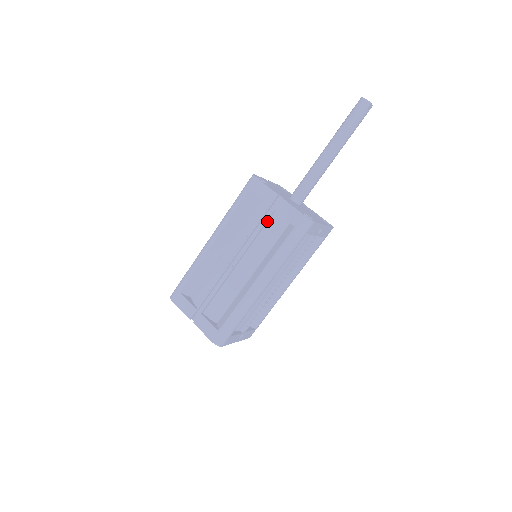
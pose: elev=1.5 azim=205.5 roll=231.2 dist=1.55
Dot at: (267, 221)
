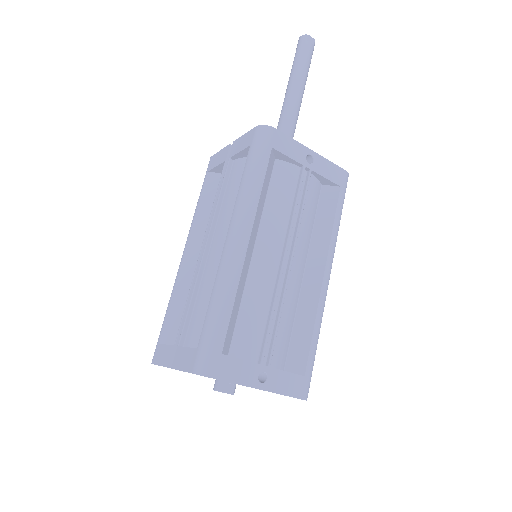
Dot at: (227, 177)
